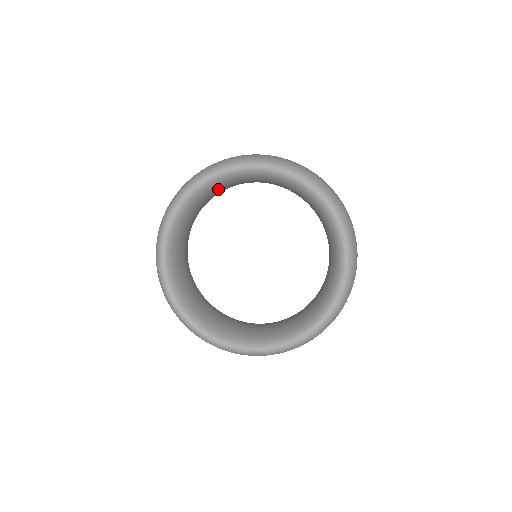
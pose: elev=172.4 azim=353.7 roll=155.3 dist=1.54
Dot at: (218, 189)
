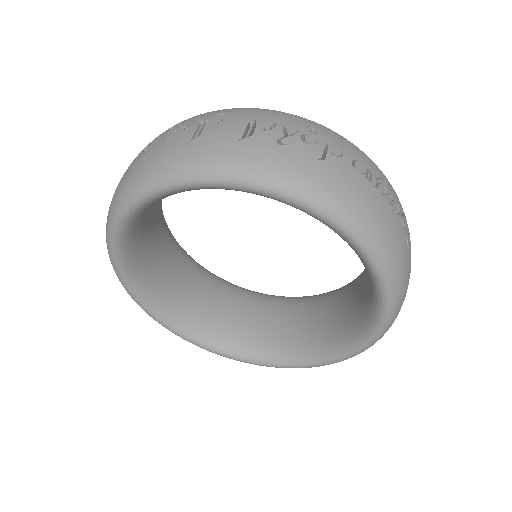
Dot at: occluded
